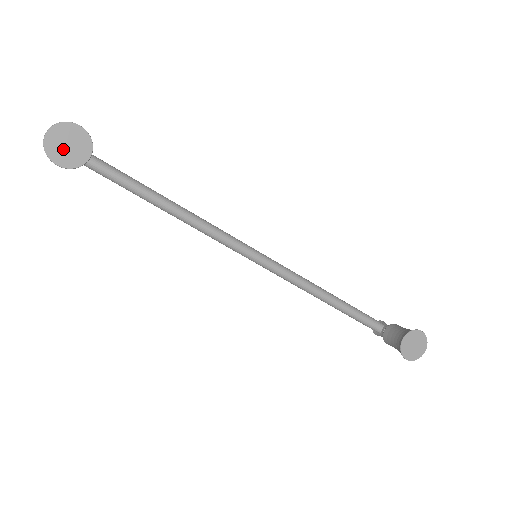
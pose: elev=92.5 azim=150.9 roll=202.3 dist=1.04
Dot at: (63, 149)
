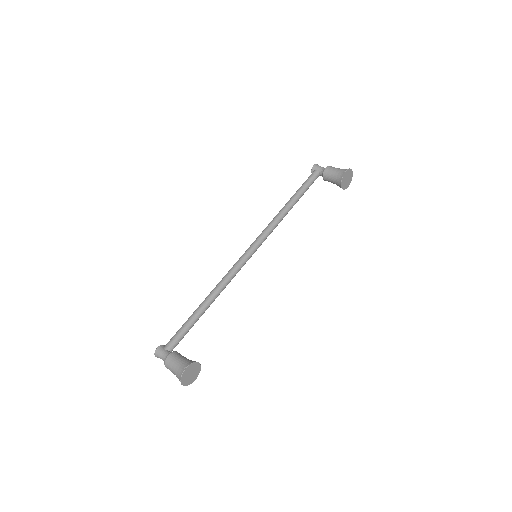
Dot at: (191, 377)
